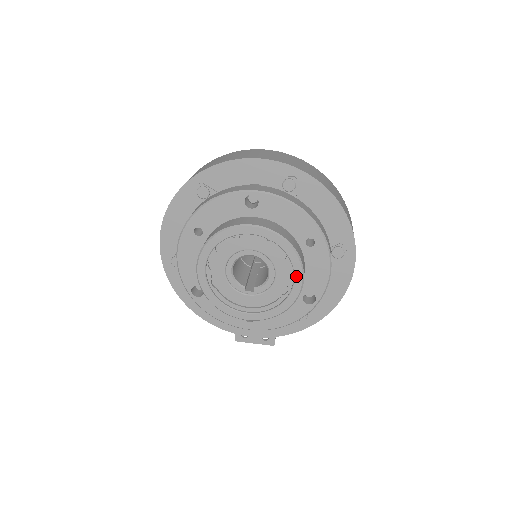
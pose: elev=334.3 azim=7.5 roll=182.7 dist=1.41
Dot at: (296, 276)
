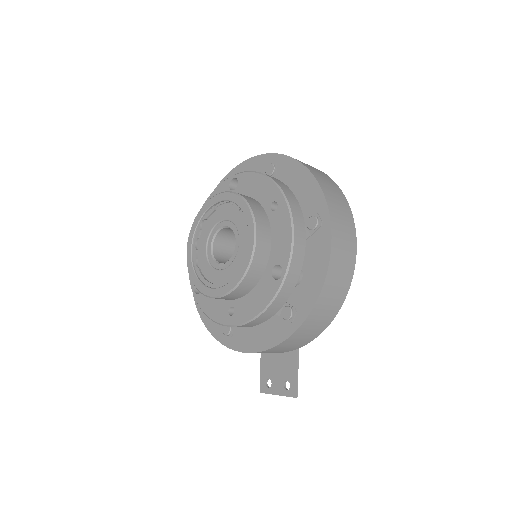
Dot at: (249, 232)
